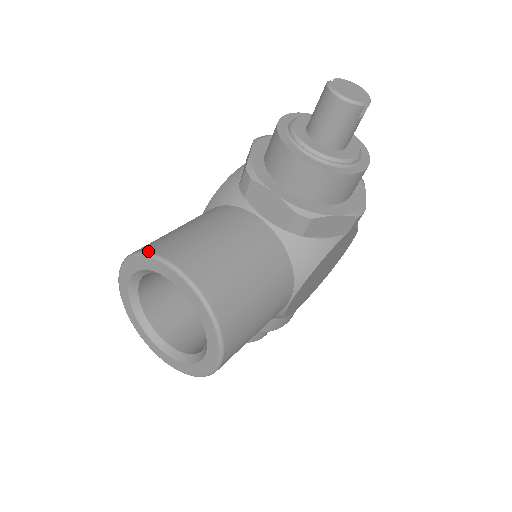
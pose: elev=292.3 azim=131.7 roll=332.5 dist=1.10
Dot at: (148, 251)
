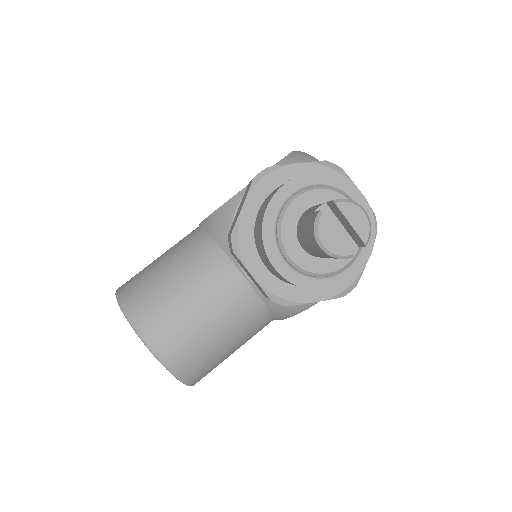
Dot at: (128, 316)
